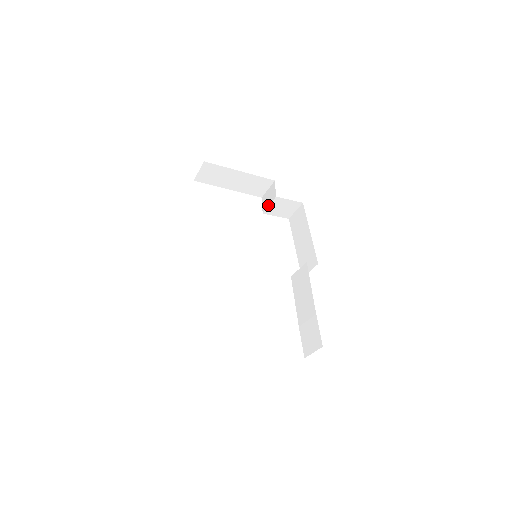
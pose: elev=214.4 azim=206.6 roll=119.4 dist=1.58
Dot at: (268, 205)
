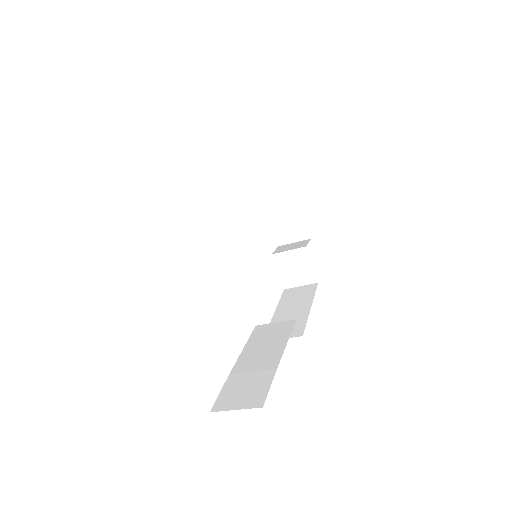
Dot at: (287, 250)
